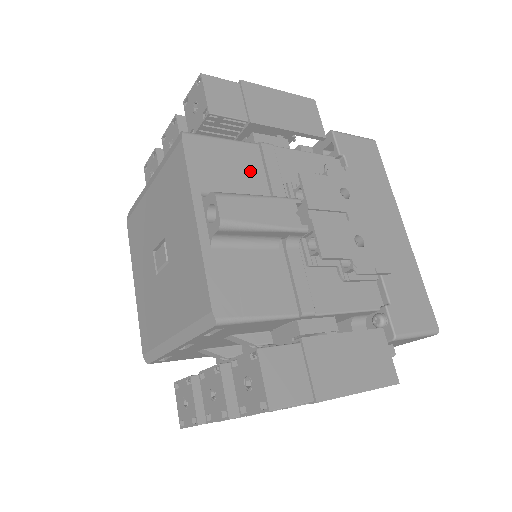
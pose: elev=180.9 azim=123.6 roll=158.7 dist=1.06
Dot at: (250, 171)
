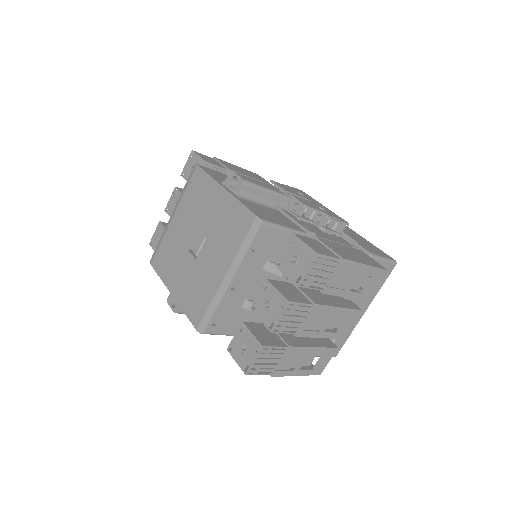
Dot at: occluded
